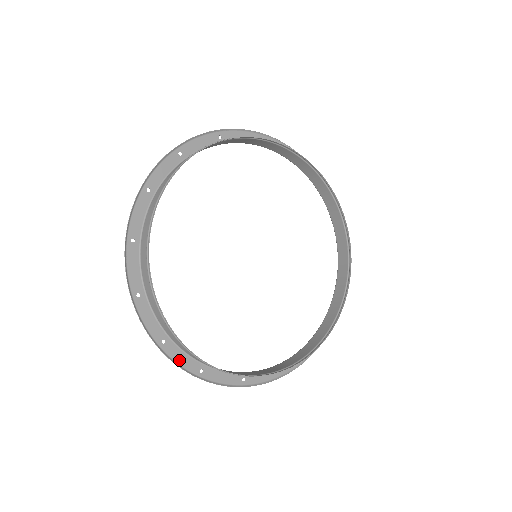
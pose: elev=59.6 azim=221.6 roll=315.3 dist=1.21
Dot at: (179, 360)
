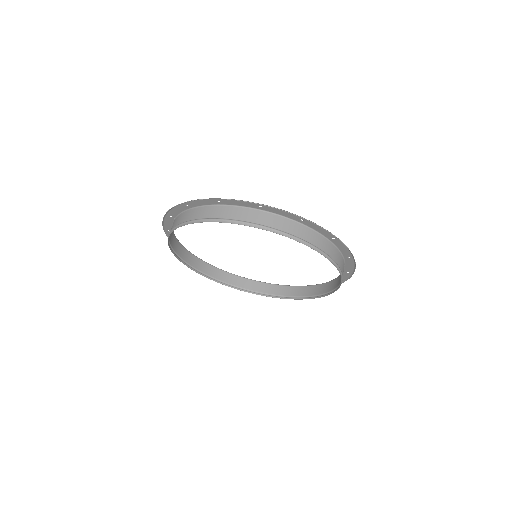
Dot at: (166, 222)
